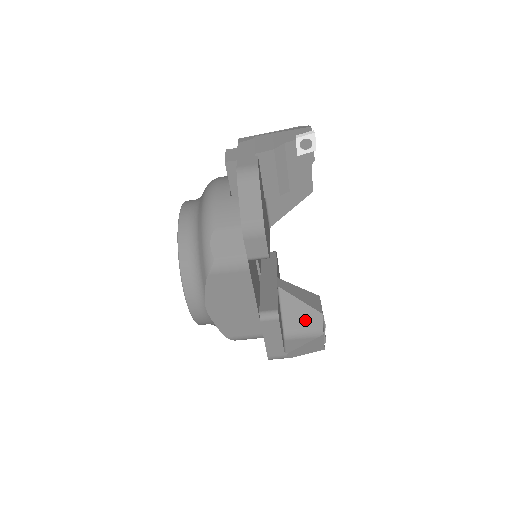
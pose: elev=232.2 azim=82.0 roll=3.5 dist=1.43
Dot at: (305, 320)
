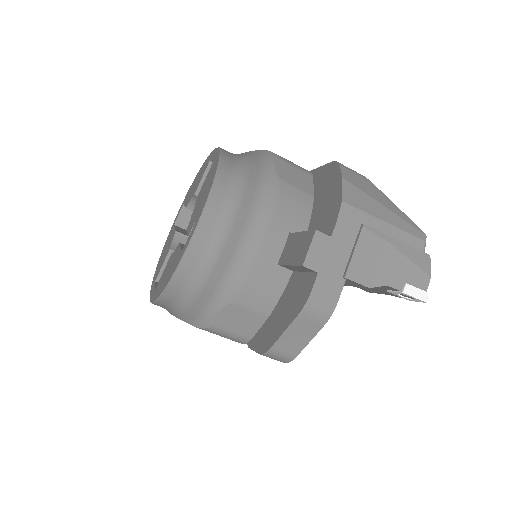
Dot at: occluded
